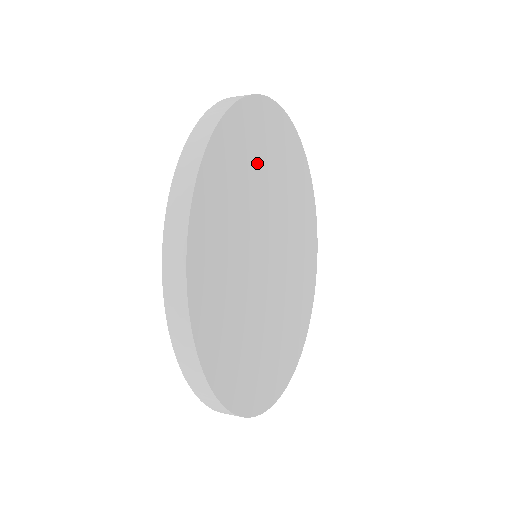
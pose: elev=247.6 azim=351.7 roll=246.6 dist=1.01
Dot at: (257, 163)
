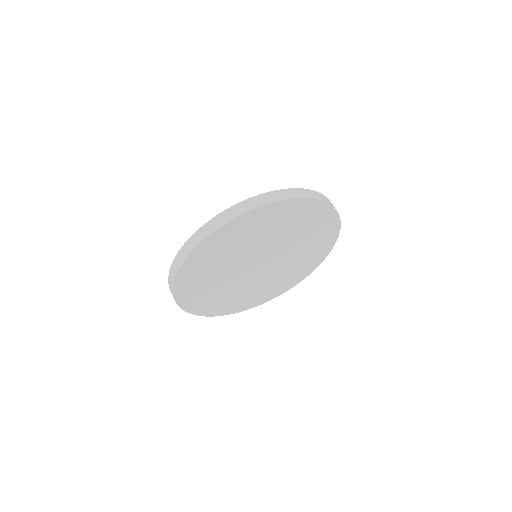
Dot at: (302, 228)
